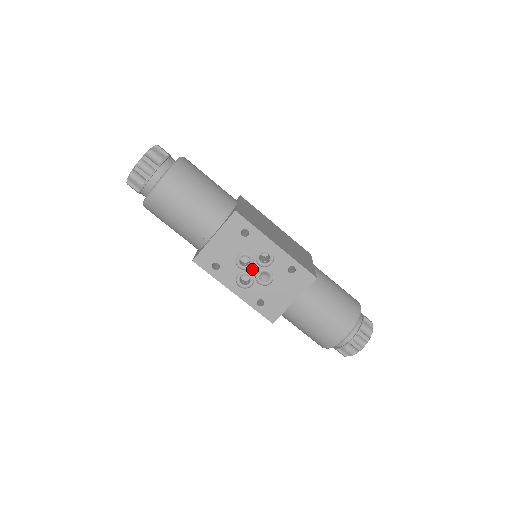
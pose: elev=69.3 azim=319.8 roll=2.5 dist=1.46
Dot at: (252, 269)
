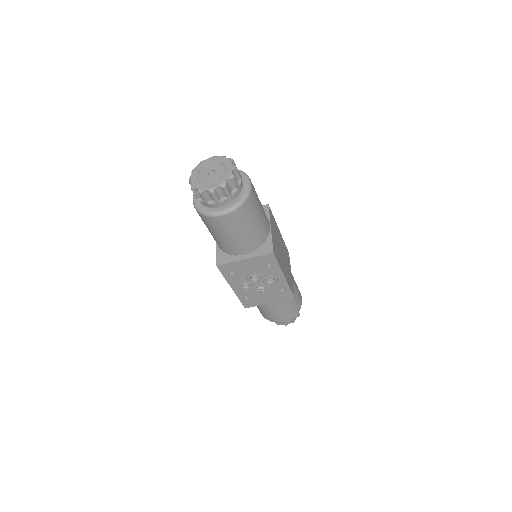
Dot at: (256, 282)
